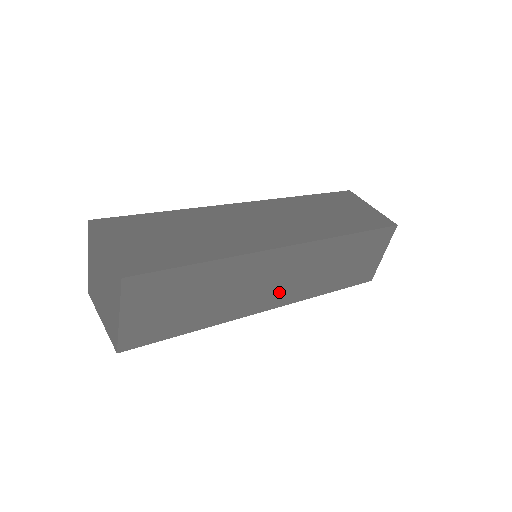
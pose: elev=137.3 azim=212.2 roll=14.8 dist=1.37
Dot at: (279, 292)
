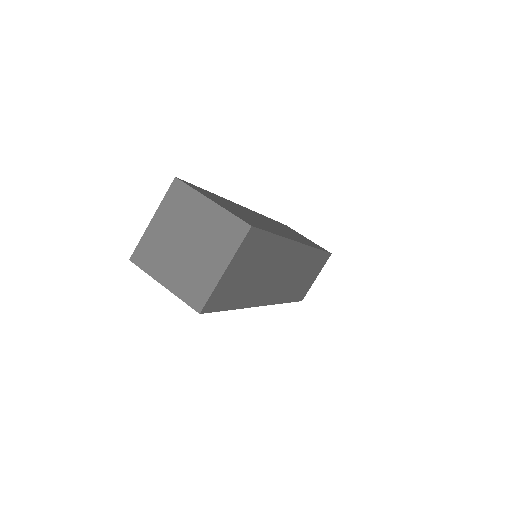
Dot at: (278, 289)
